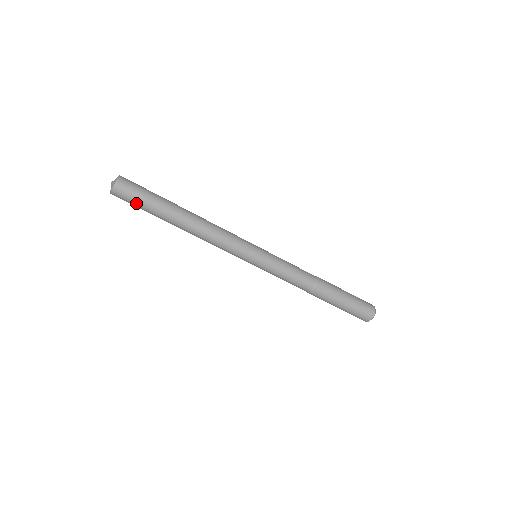
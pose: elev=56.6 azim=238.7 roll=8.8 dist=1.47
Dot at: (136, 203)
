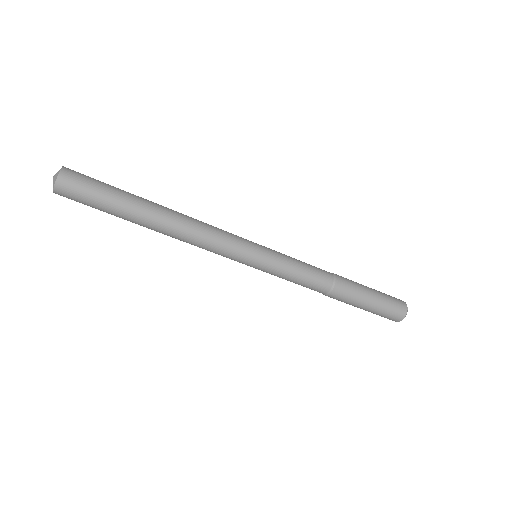
Dot at: (89, 205)
